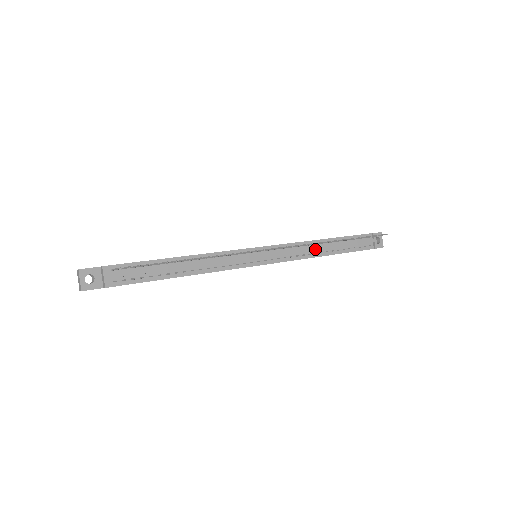
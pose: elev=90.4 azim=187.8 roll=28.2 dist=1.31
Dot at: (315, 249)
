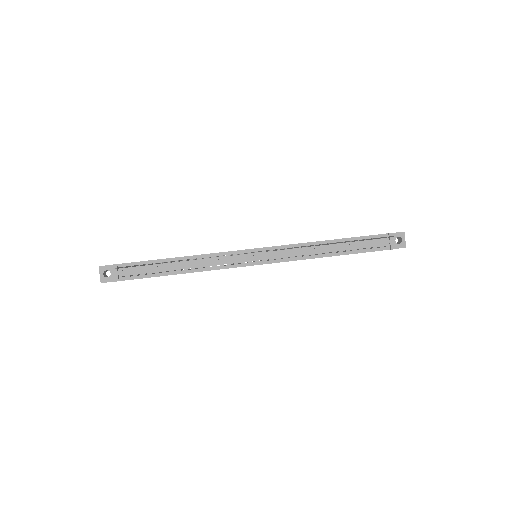
Dot at: (315, 250)
